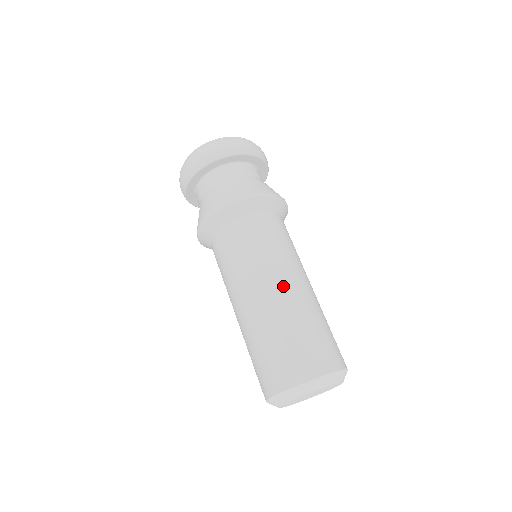
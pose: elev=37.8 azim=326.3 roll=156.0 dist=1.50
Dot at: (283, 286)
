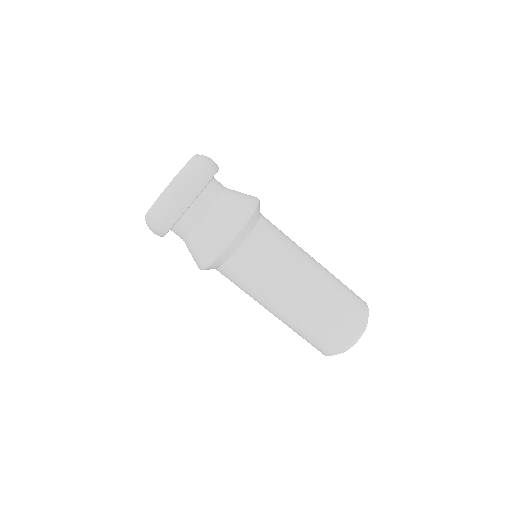
Dot at: (284, 306)
